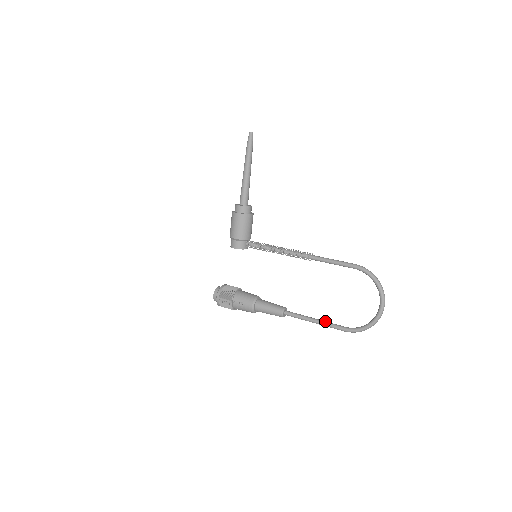
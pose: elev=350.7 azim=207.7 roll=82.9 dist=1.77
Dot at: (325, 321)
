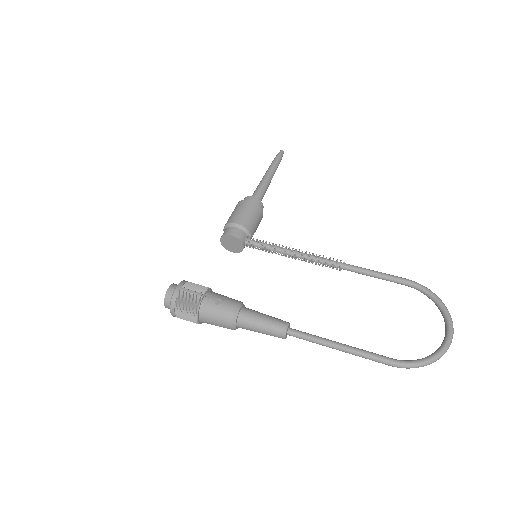
Dot at: (357, 348)
